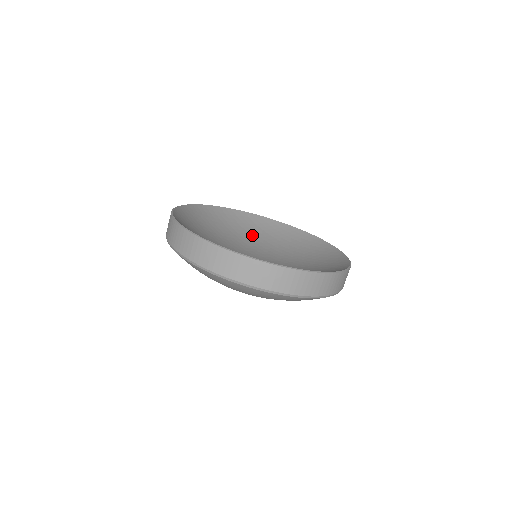
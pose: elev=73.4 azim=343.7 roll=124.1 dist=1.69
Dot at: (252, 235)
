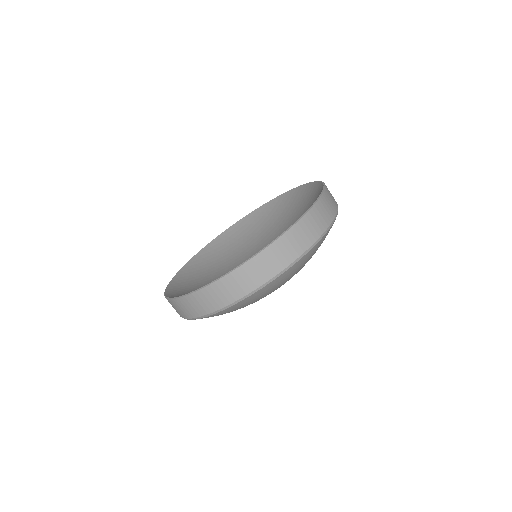
Dot at: (217, 265)
